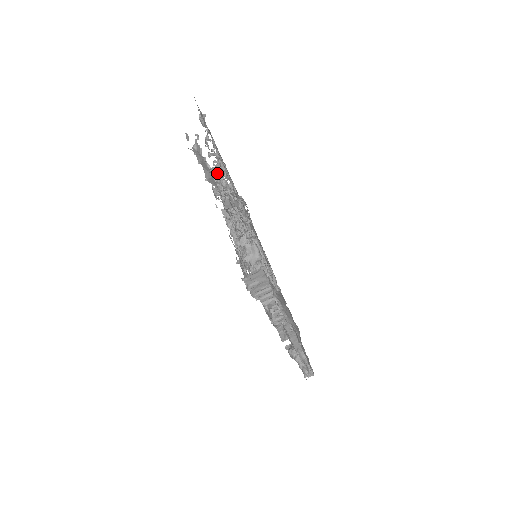
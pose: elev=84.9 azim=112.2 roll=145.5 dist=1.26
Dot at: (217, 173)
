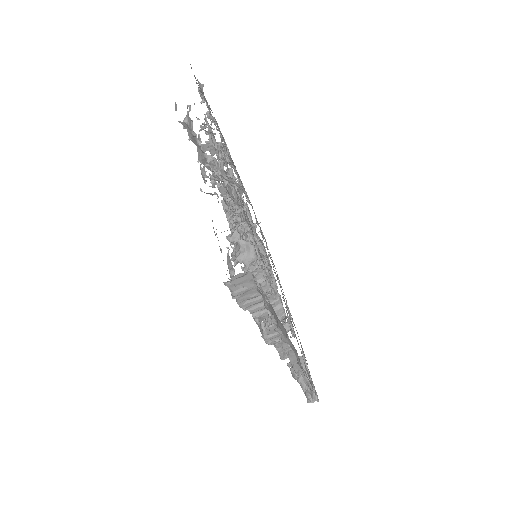
Dot at: (210, 152)
